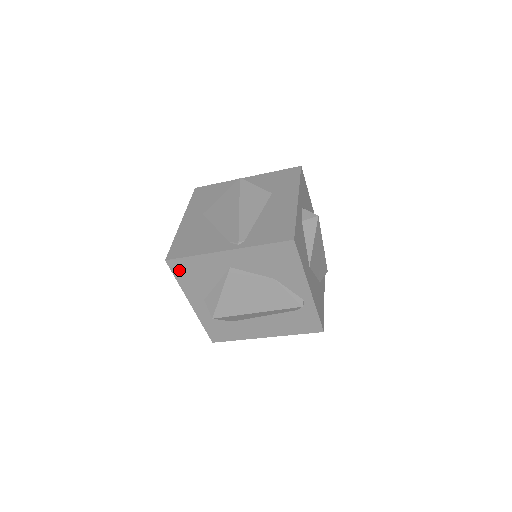
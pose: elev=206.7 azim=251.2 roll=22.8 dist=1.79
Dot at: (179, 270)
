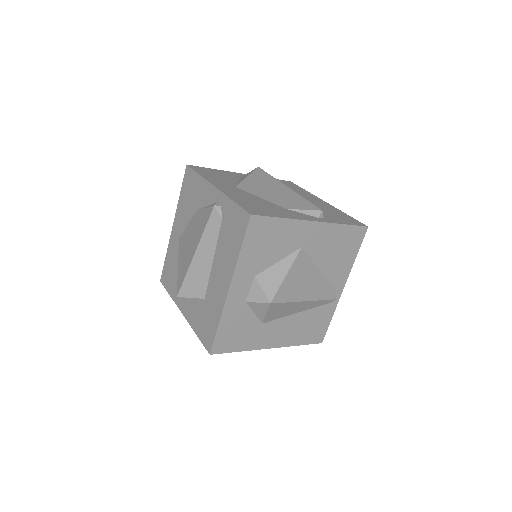
Dot at: (167, 281)
